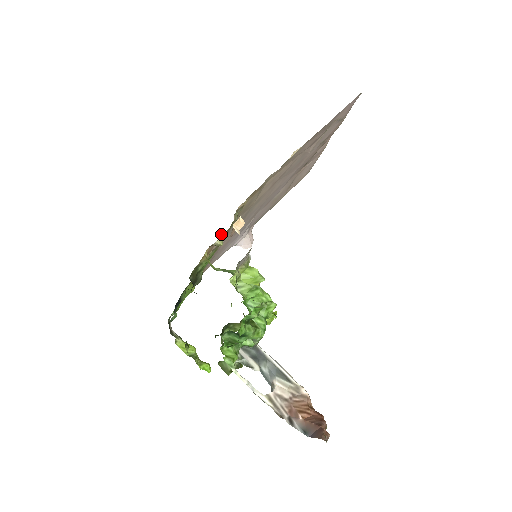
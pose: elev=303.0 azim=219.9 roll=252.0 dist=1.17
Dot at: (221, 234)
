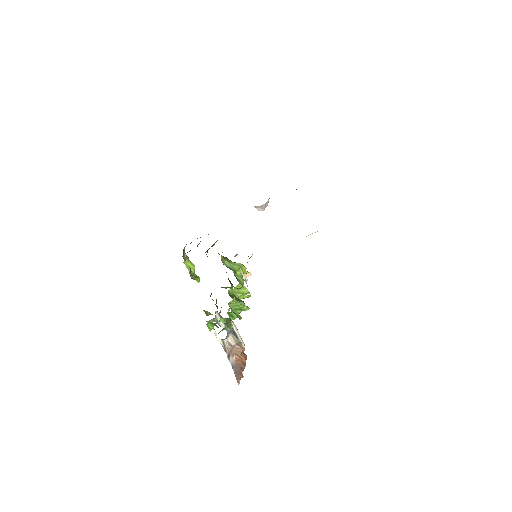
Dot at: (237, 254)
